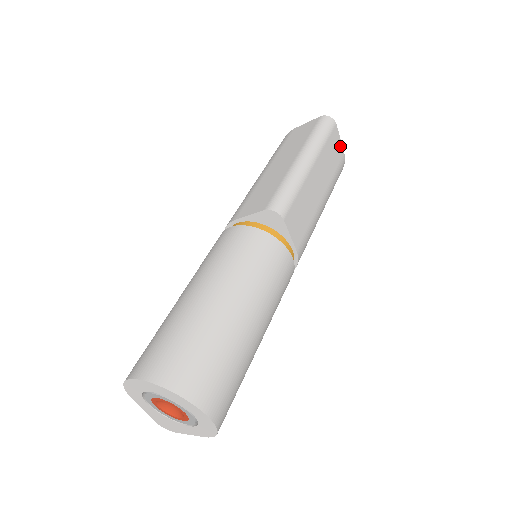
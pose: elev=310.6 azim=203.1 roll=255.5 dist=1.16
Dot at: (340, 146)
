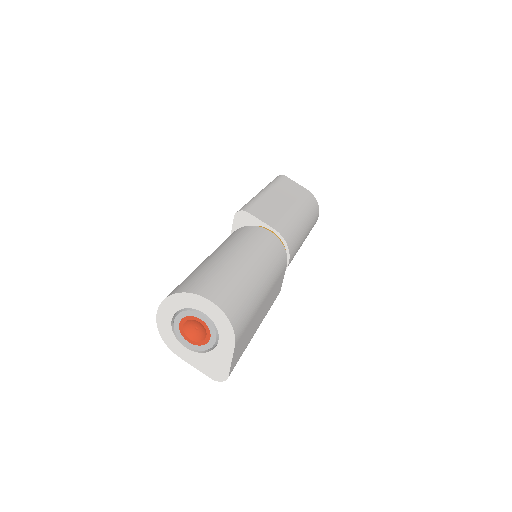
Dot at: (299, 186)
